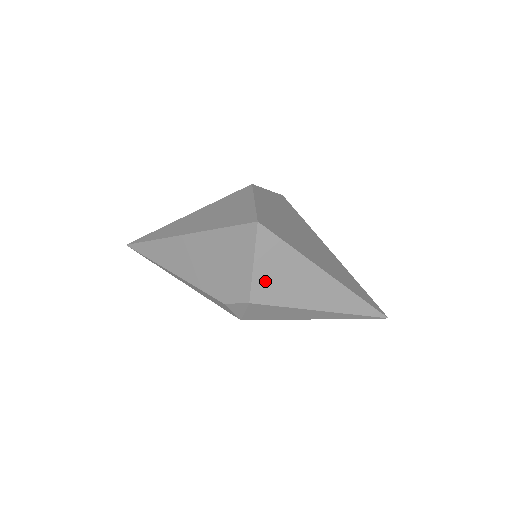
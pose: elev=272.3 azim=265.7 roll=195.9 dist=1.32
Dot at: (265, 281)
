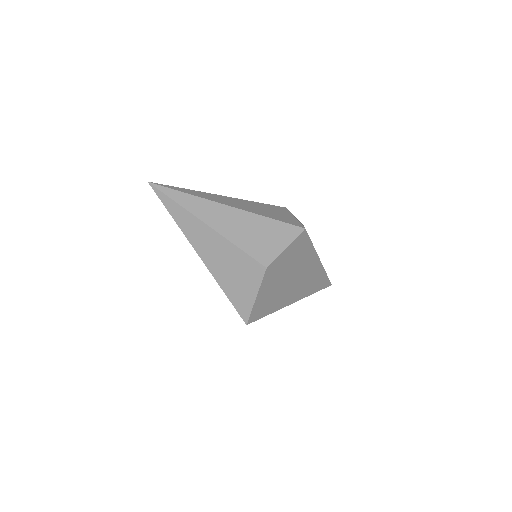
Dot at: occluded
